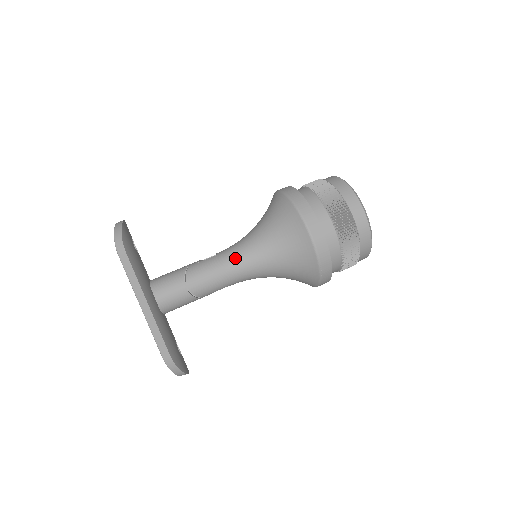
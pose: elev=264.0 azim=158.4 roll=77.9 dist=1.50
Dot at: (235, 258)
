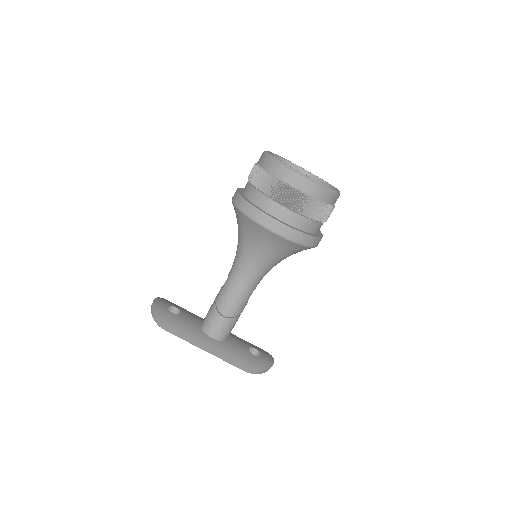
Dot at: (239, 274)
